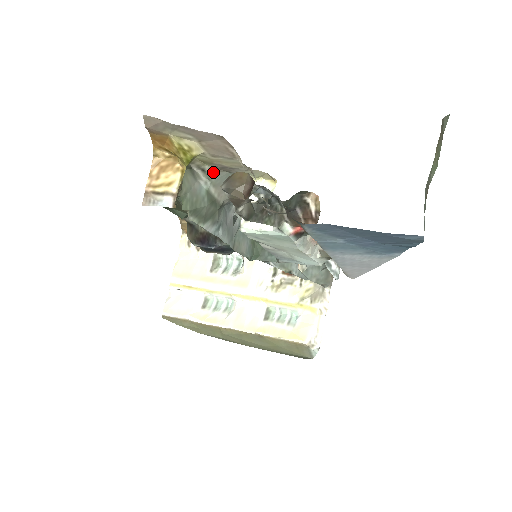
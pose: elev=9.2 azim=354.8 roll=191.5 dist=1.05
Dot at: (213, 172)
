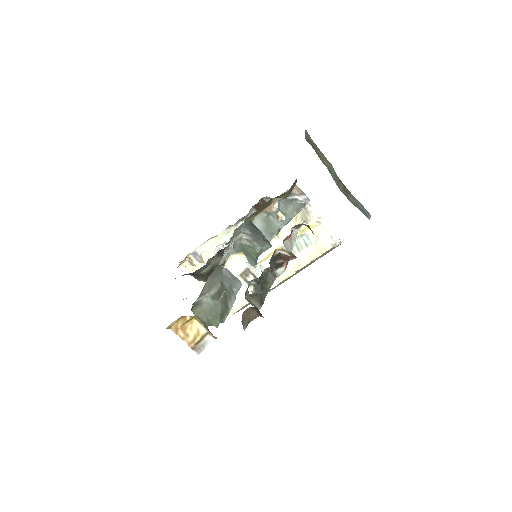
Dot at: (203, 289)
